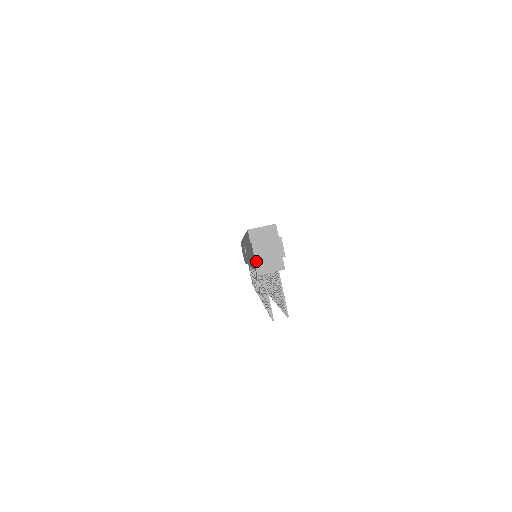
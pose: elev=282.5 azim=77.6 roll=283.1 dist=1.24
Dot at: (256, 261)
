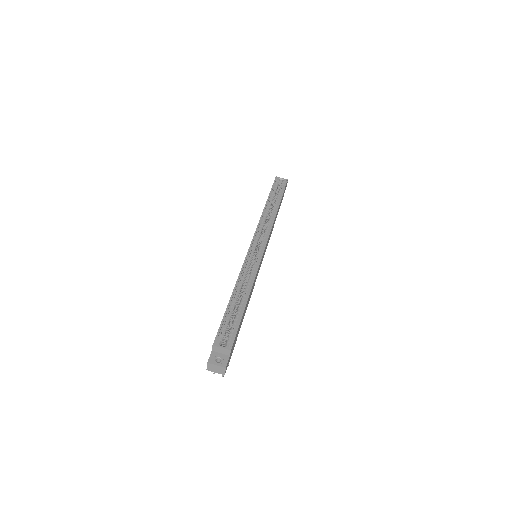
Dot at: (207, 369)
